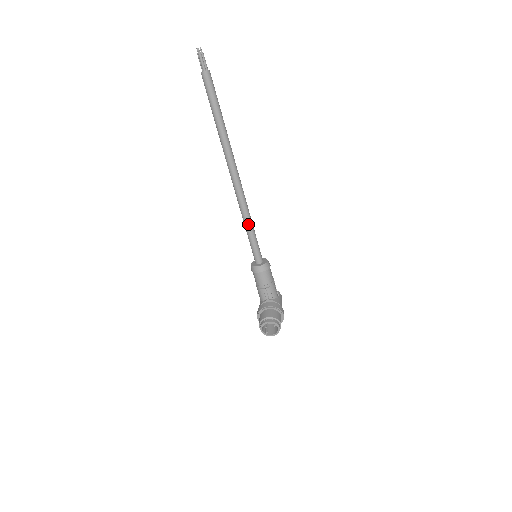
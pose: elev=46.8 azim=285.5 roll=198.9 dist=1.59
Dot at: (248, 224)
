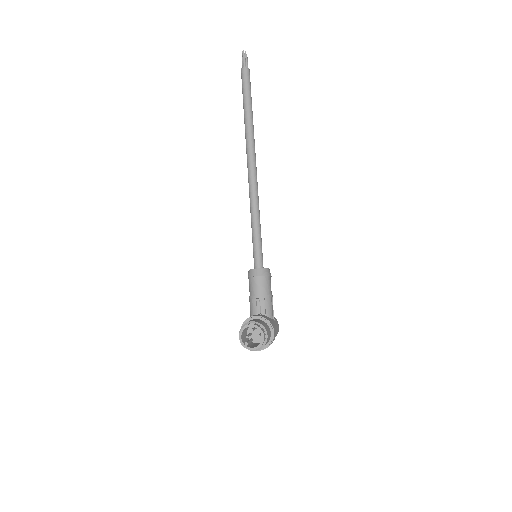
Dot at: (255, 218)
